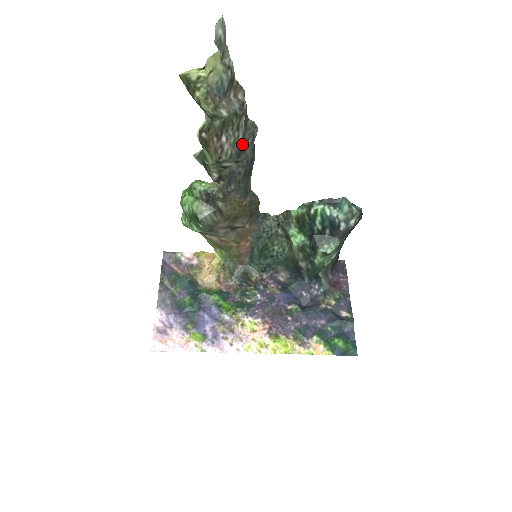
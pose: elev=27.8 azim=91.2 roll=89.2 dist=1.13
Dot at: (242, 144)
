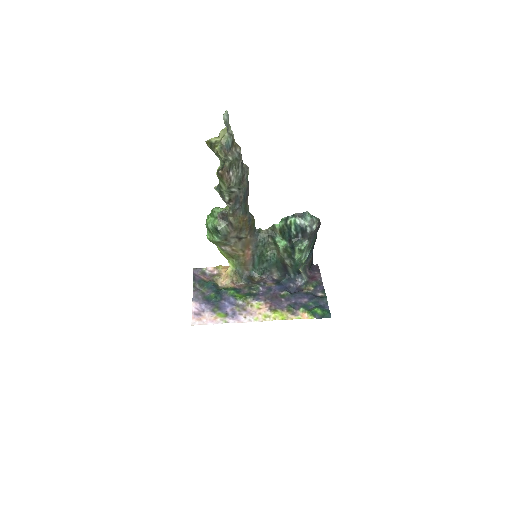
Dot at: (241, 177)
